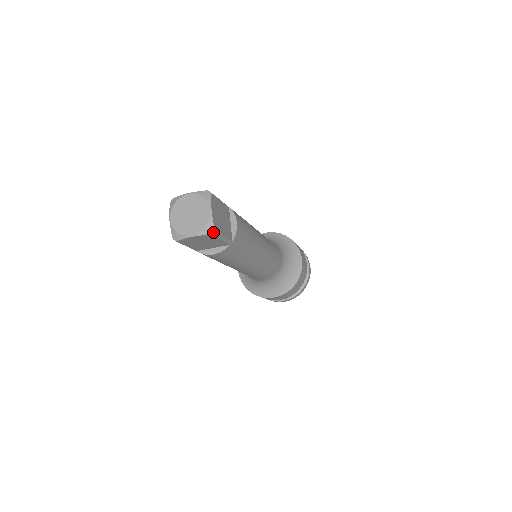
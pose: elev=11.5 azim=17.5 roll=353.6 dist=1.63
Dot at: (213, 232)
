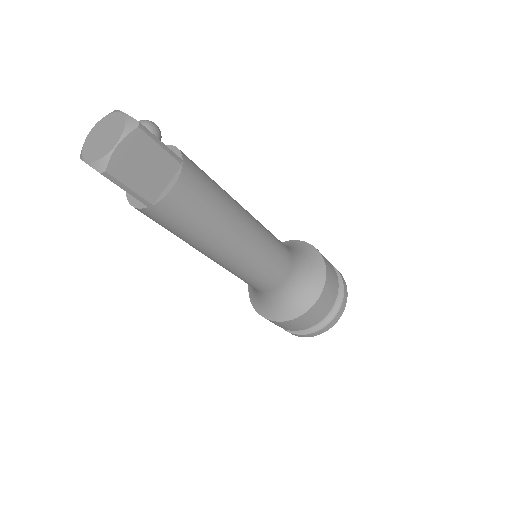
Dot at: (103, 172)
